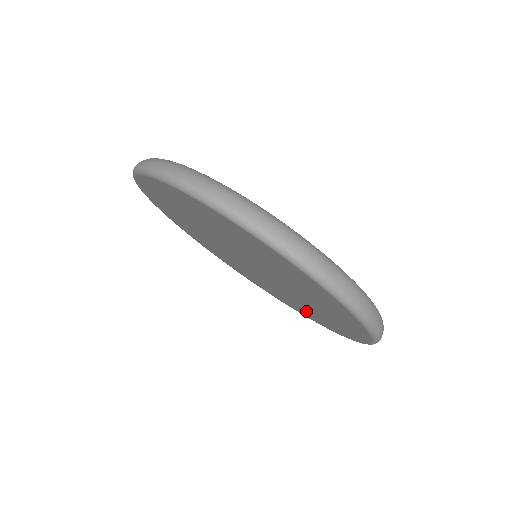
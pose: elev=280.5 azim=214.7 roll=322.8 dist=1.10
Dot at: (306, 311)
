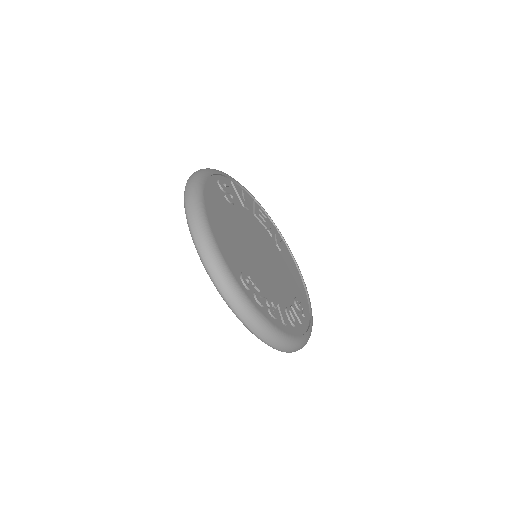
Dot at: occluded
